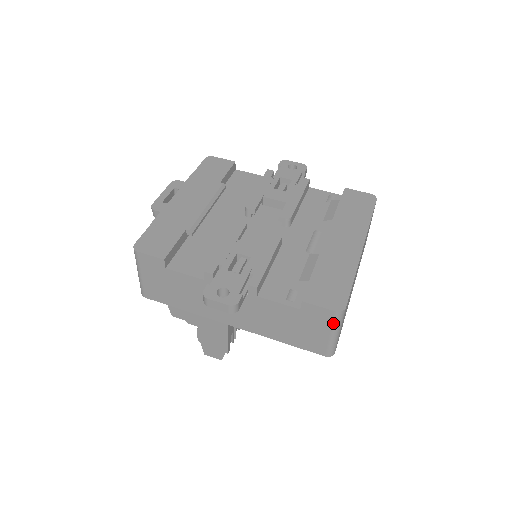
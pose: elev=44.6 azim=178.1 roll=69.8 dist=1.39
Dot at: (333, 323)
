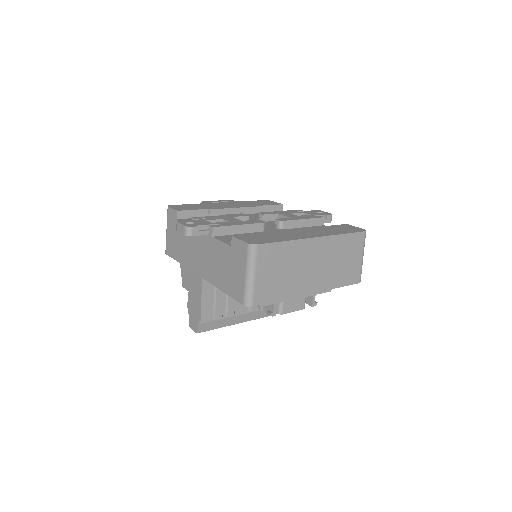
Dot at: (247, 258)
